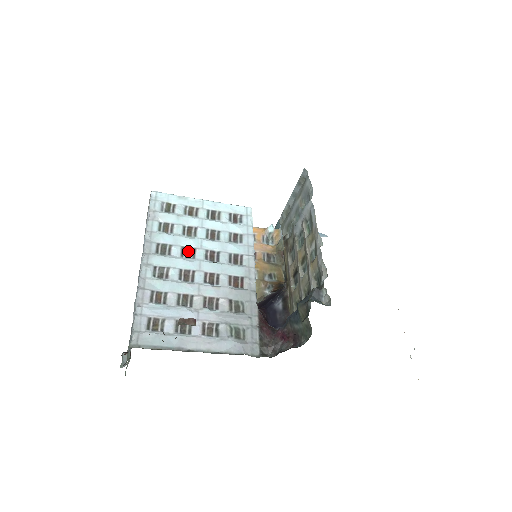
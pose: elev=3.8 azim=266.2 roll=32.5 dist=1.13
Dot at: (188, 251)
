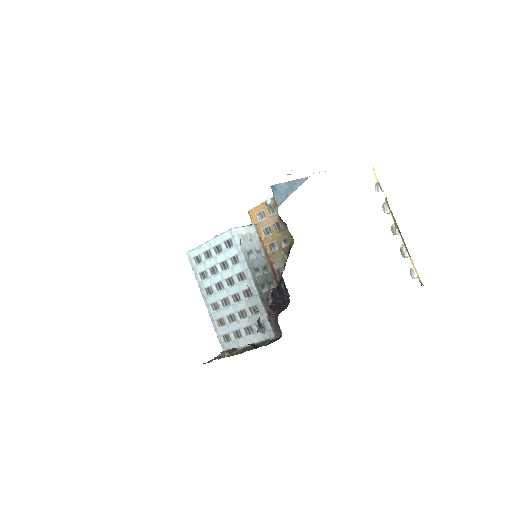
Dot at: (219, 285)
